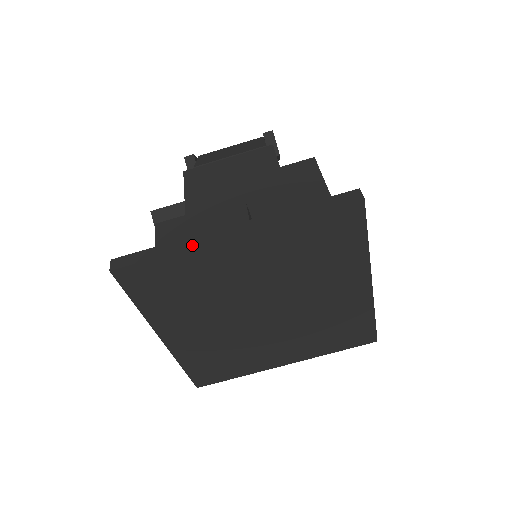
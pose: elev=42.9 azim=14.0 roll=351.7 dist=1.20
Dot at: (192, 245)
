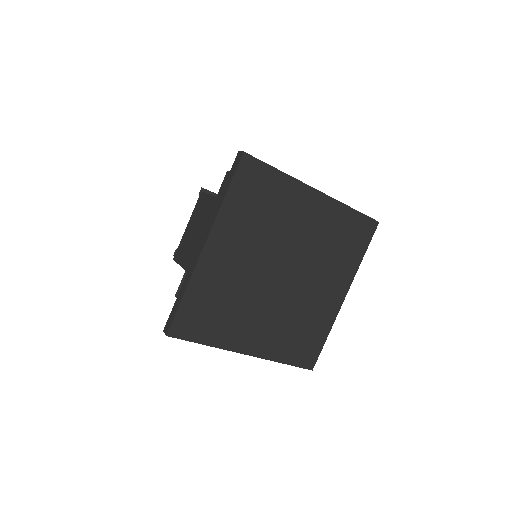
Dot at: (191, 275)
